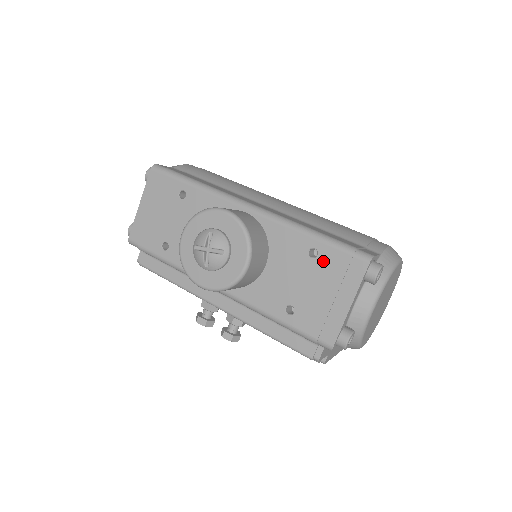
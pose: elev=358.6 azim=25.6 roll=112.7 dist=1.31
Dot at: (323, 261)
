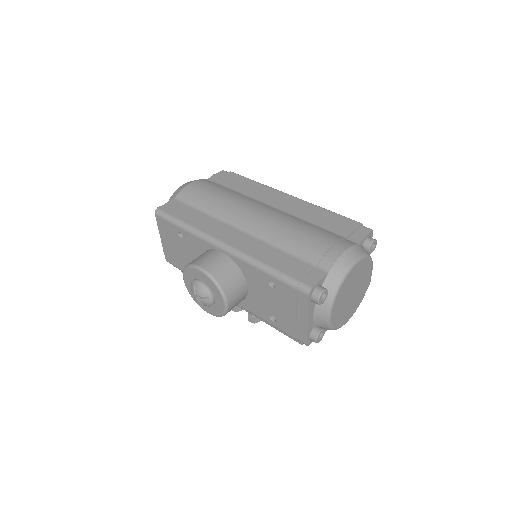
Dot at: (280, 291)
